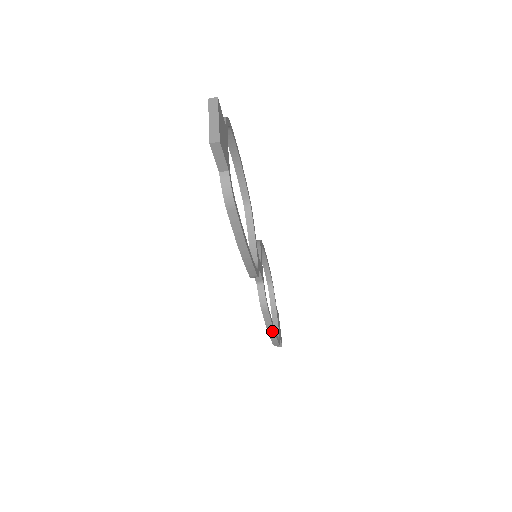
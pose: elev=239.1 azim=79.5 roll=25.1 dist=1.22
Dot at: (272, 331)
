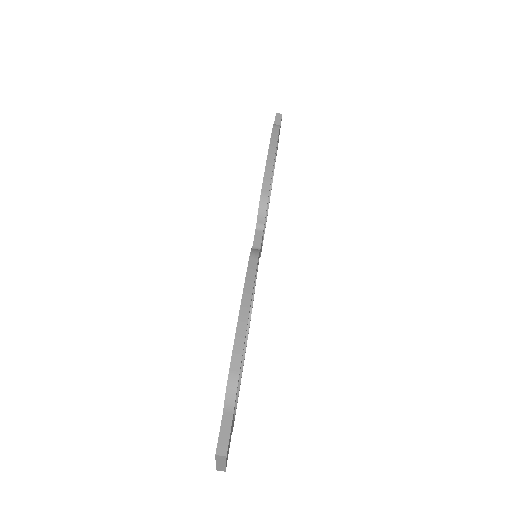
Dot at: (248, 301)
